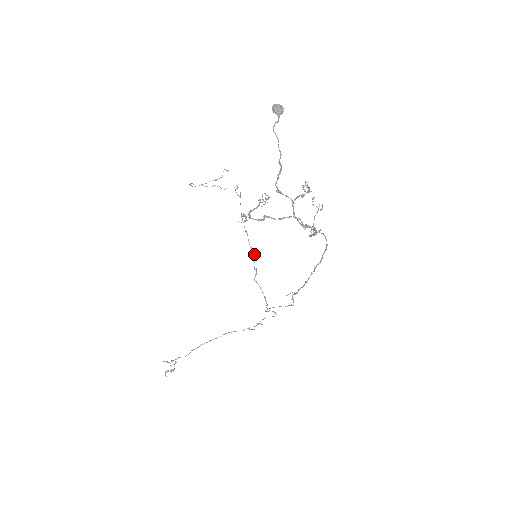
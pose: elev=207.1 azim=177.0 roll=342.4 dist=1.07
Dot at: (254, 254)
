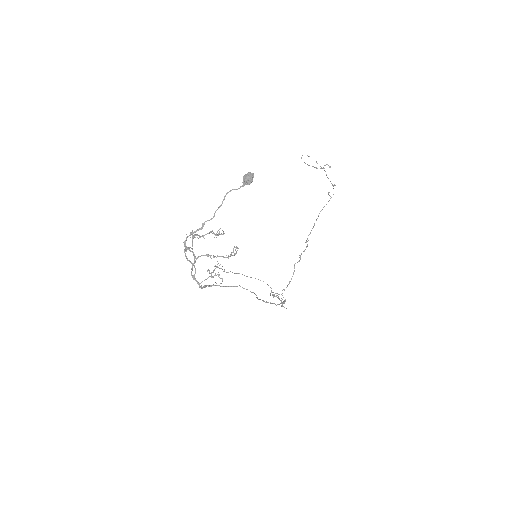
Dot at: (306, 247)
